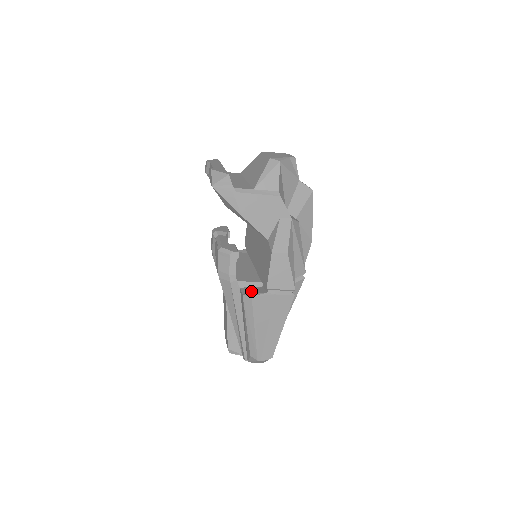
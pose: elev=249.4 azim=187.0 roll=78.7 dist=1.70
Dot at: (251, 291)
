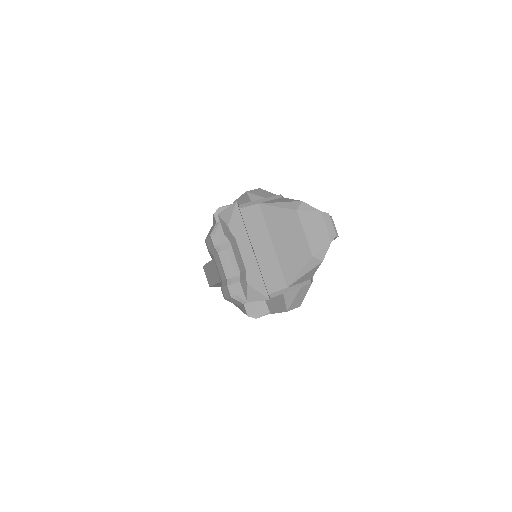
Dot at: (254, 308)
